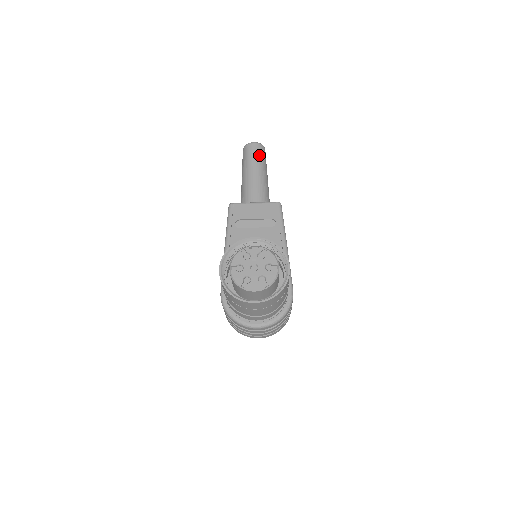
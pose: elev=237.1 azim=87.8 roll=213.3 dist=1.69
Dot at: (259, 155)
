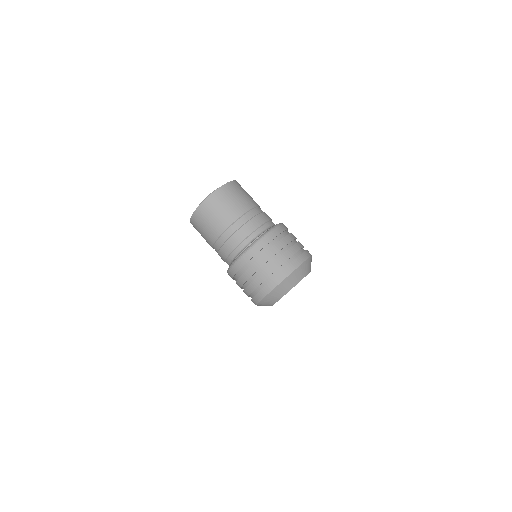
Dot at: occluded
